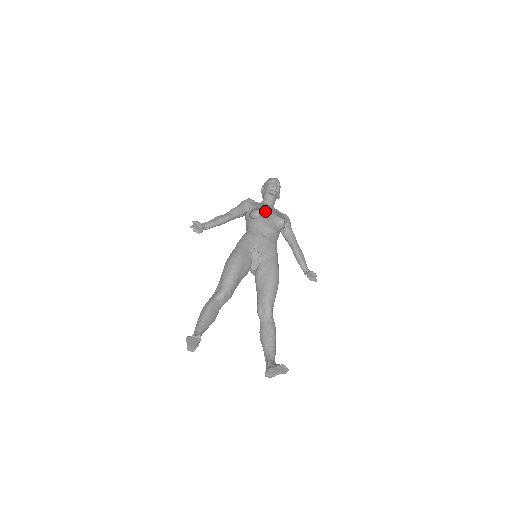
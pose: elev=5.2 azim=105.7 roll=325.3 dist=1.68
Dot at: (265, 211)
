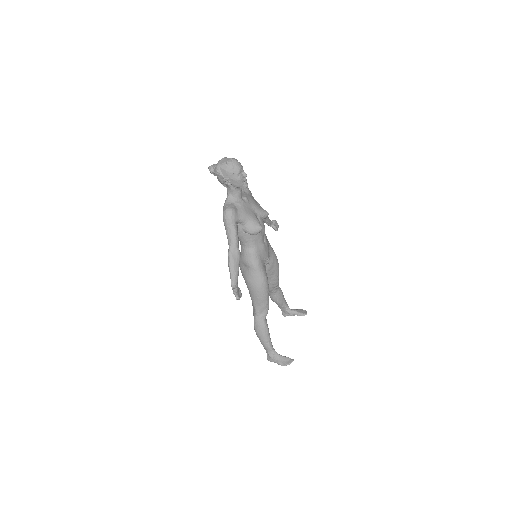
Dot at: (258, 220)
